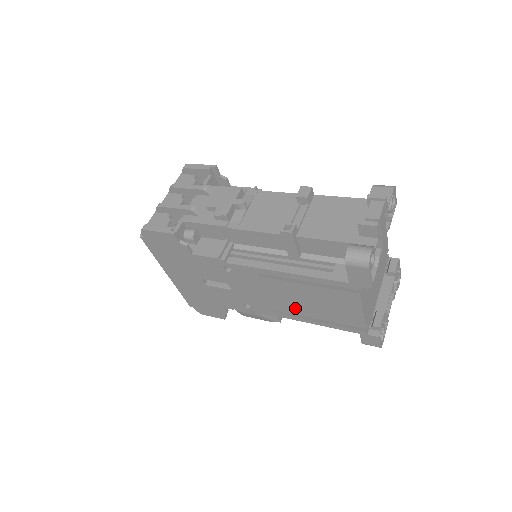
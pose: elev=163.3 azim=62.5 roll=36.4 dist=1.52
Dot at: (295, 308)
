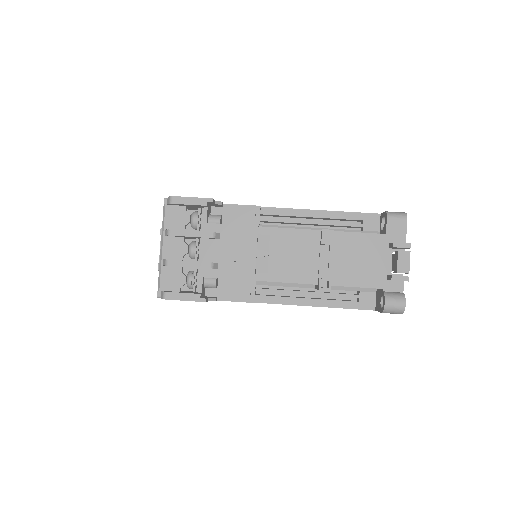
Dot at: occluded
